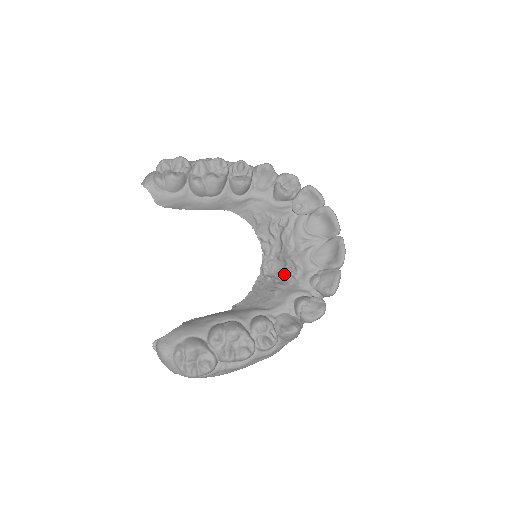
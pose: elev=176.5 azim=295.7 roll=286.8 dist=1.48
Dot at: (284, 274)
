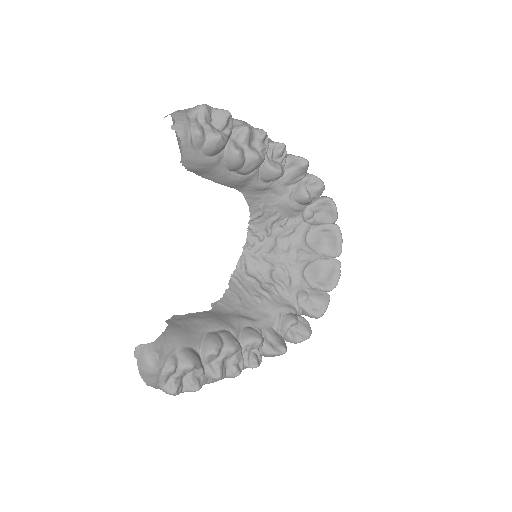
Dot at: (268, 279)
